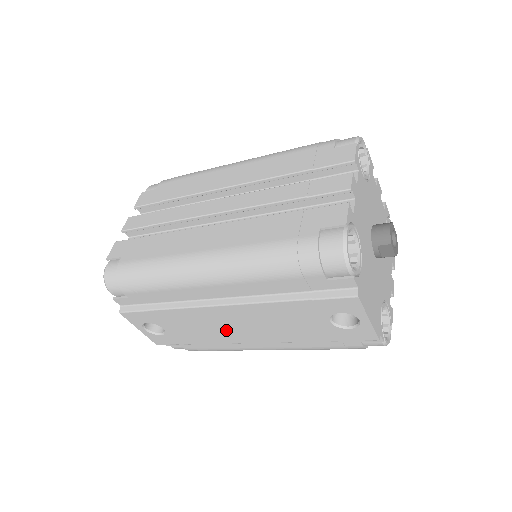
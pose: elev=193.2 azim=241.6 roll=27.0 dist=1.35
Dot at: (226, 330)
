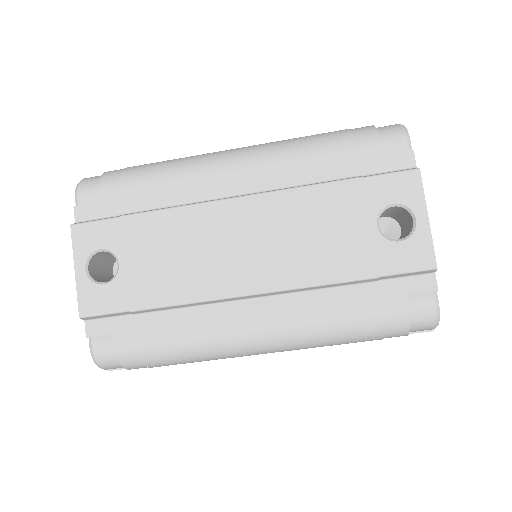
Dot at: (220, 260)
